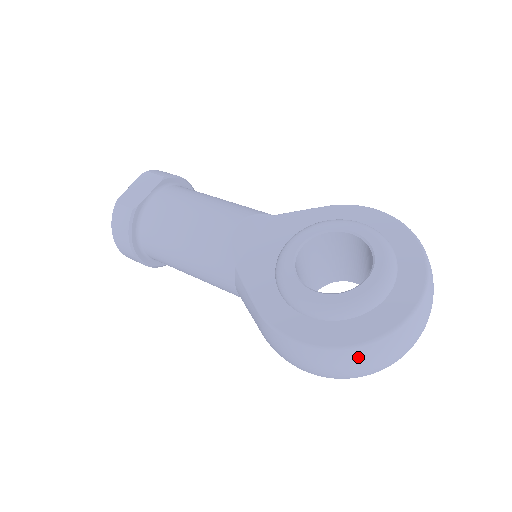
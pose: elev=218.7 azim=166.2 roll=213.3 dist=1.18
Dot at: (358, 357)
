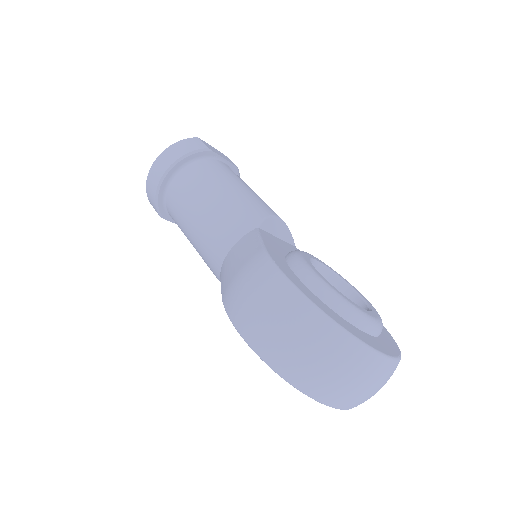
Dot at: (325, 336)
